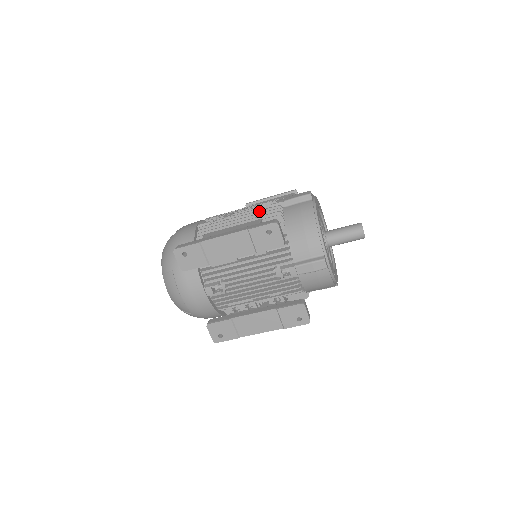
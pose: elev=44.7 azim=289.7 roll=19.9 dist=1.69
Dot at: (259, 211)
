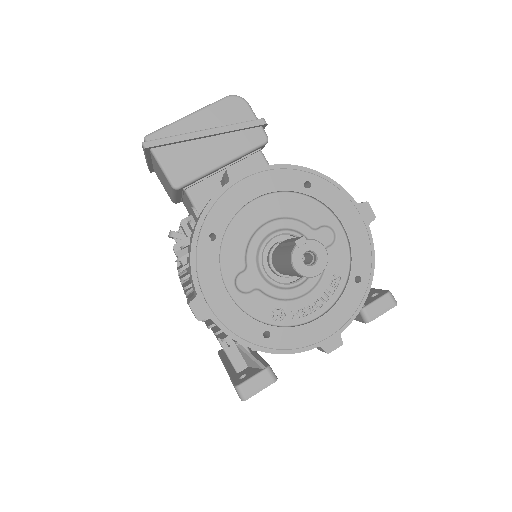
Dot at: occluded
